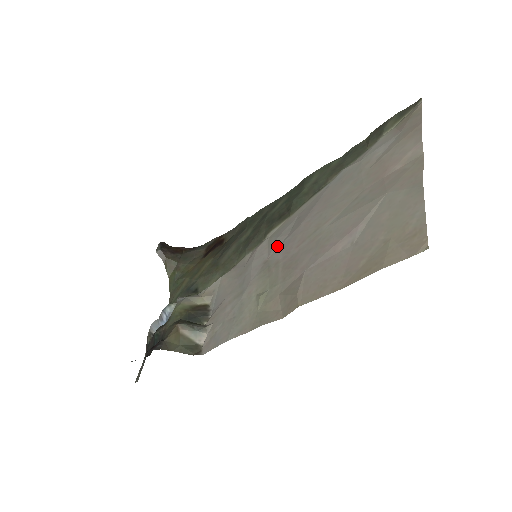
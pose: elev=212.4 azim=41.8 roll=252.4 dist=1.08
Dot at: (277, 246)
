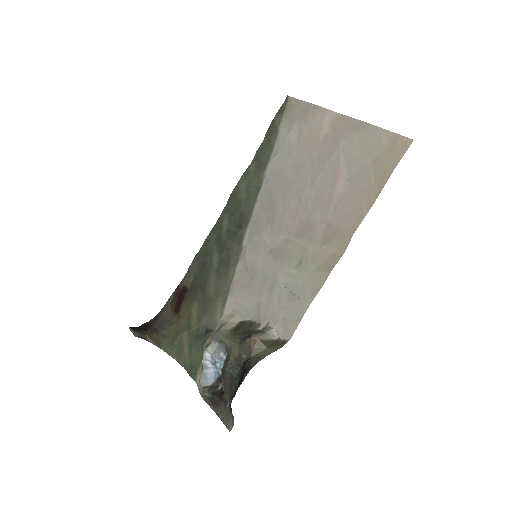
Dot at: (269, 237)
